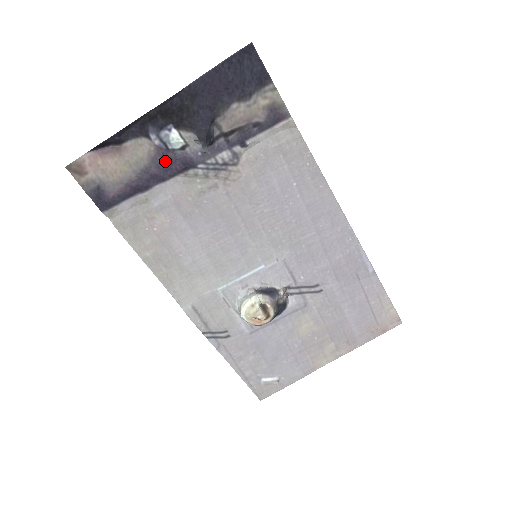
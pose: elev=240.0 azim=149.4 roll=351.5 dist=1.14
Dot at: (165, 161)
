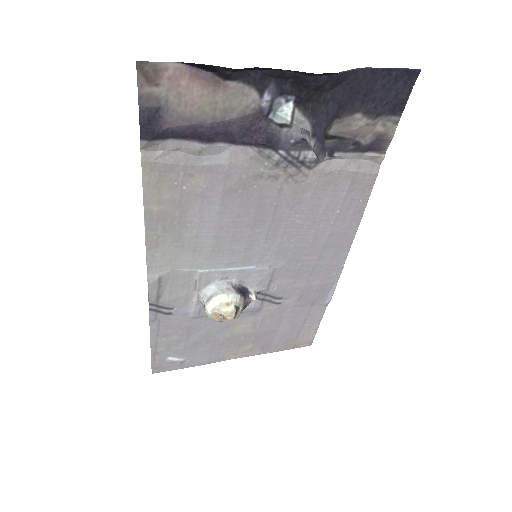
Dot at: (252, 126)
